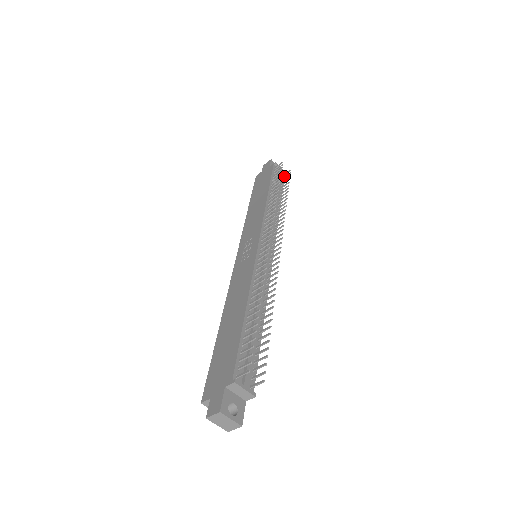
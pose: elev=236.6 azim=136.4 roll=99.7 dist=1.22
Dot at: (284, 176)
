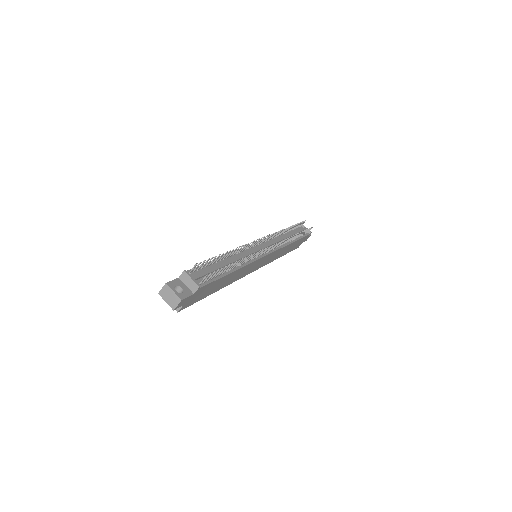
Dot at: (309, 234)
